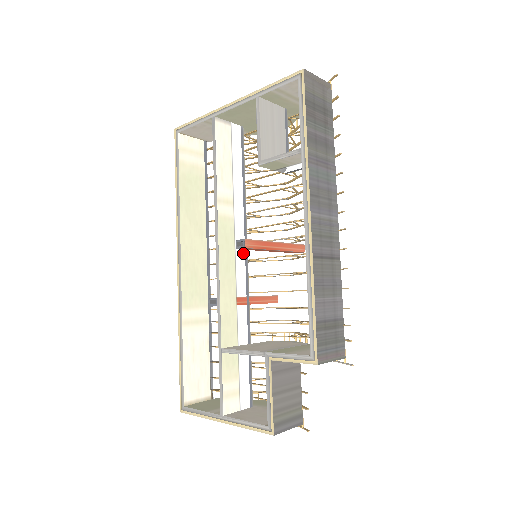
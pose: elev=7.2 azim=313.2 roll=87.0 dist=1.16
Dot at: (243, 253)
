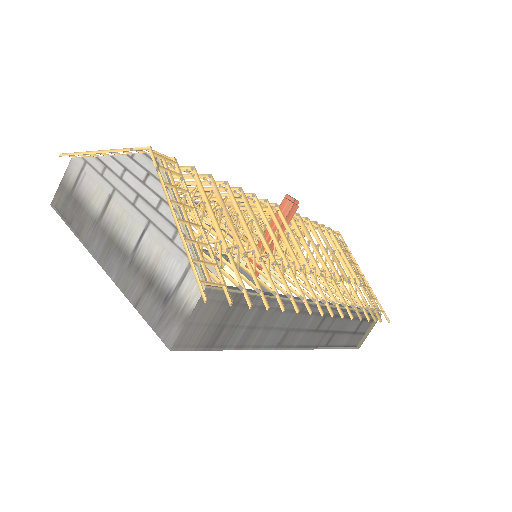
Dot at: occluded
